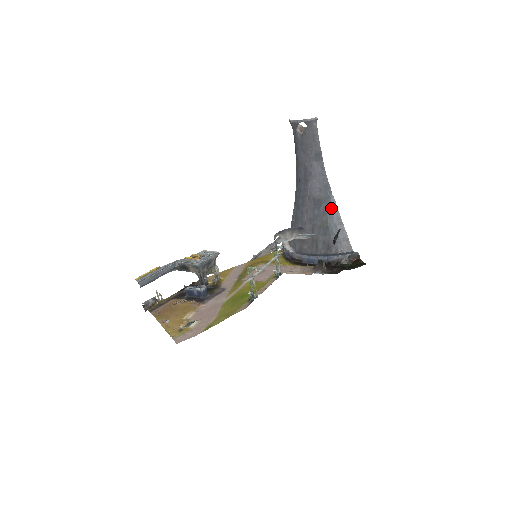
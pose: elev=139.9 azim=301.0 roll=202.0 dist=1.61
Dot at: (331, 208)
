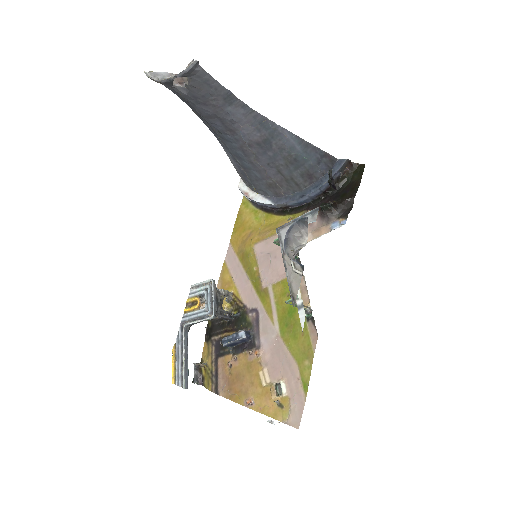
Dot at: (285, 139)
